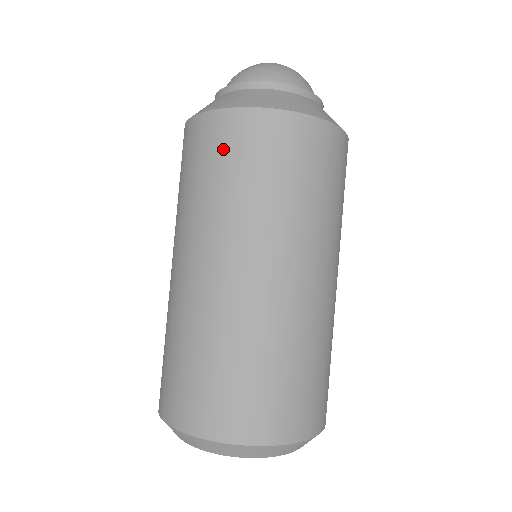
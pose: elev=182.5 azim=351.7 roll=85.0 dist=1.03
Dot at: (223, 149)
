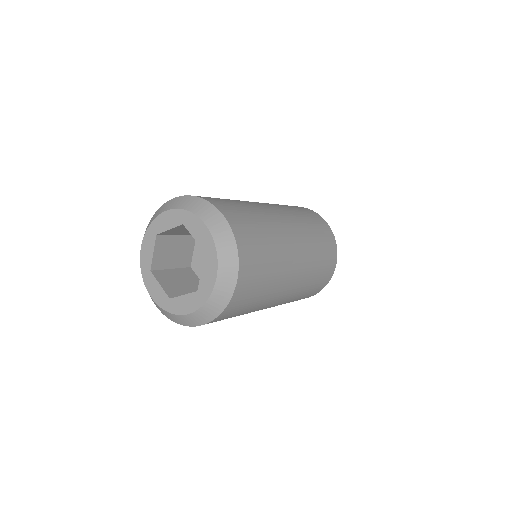
Dot at: (304, 210)
